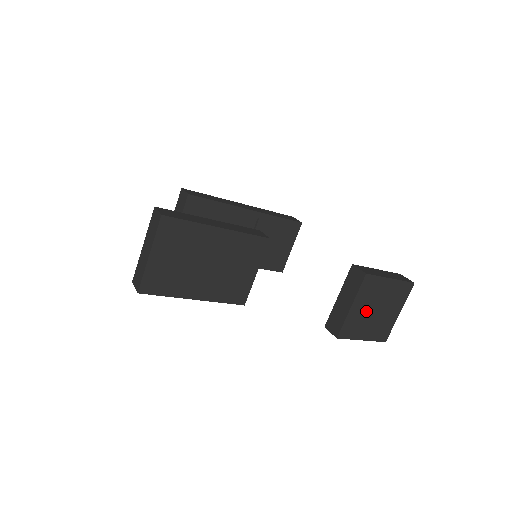
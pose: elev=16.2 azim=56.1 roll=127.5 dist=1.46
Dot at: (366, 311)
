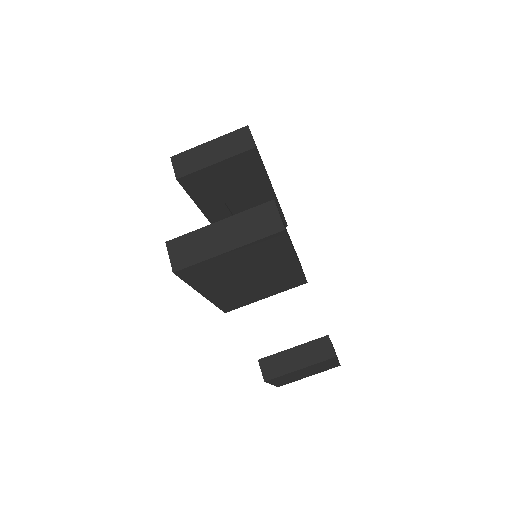
Dot at: (301, 372)
